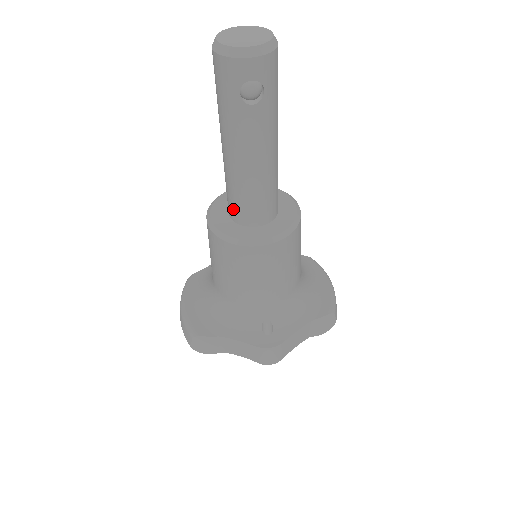
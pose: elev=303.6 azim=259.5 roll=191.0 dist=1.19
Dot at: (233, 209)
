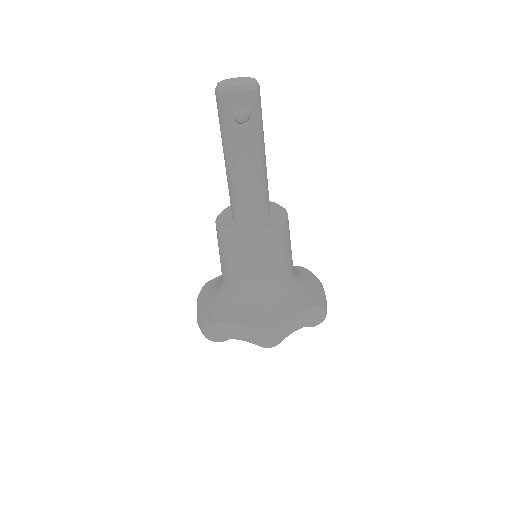
Dot at: (235, 211)
